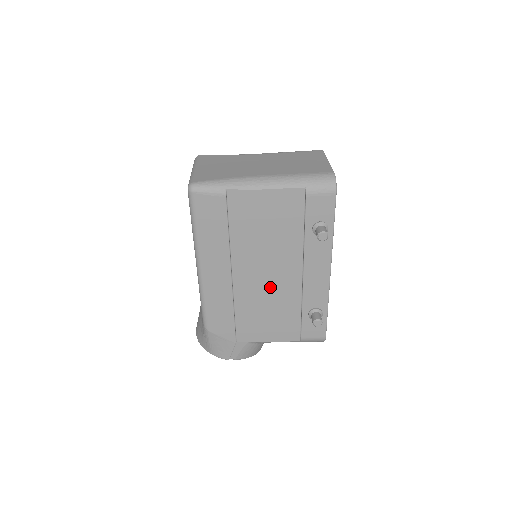
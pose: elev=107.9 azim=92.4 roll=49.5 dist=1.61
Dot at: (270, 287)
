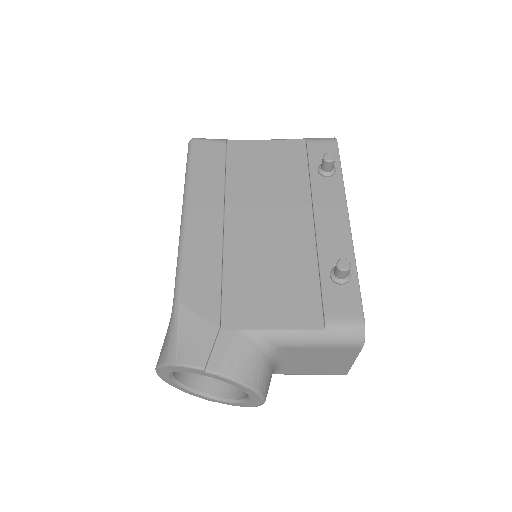
Dot at: (273, 239)
